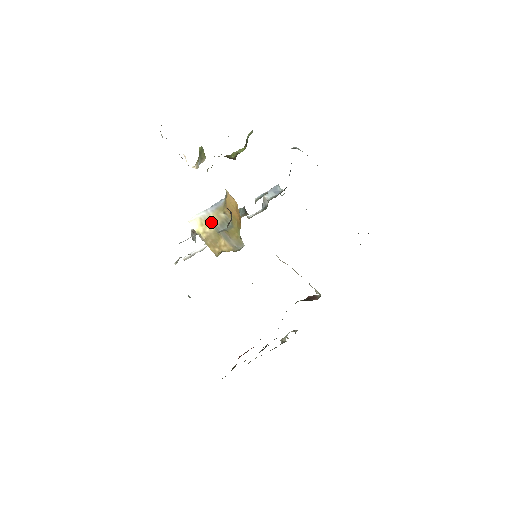
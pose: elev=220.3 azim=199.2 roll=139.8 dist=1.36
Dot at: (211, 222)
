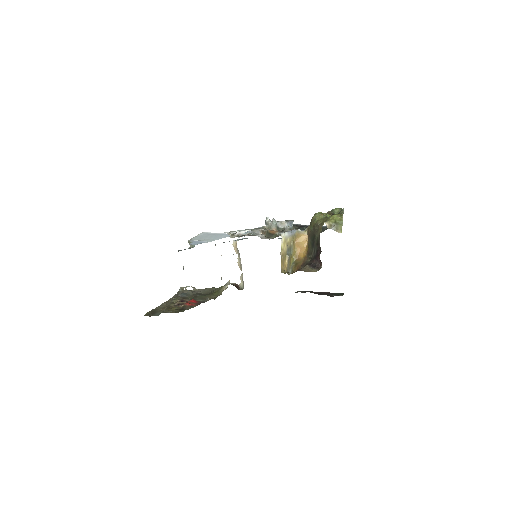
Dot at: (287, 244)
